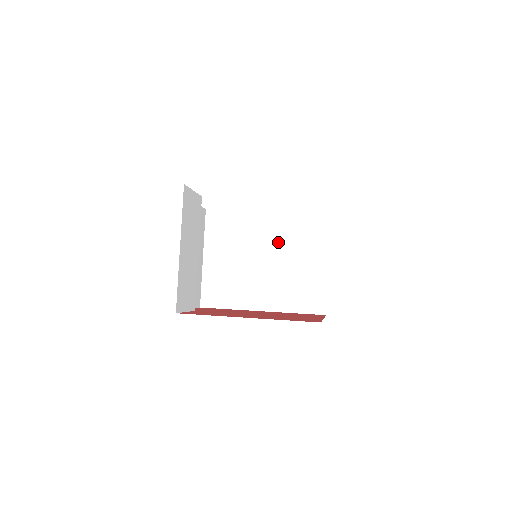
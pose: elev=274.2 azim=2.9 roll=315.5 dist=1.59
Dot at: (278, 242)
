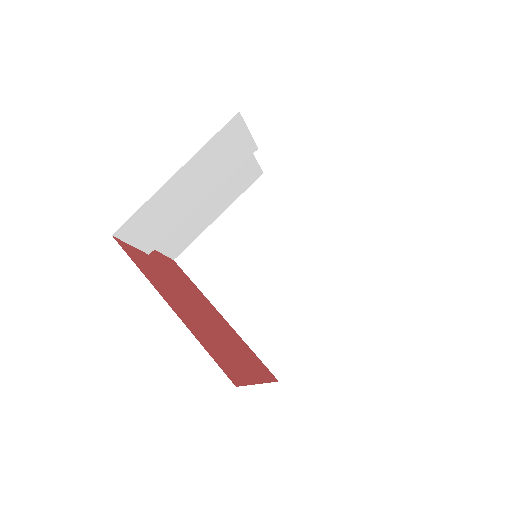
Dot at: (300, 266)
